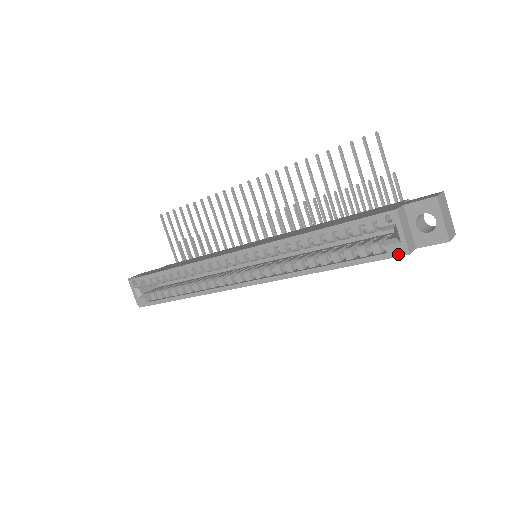
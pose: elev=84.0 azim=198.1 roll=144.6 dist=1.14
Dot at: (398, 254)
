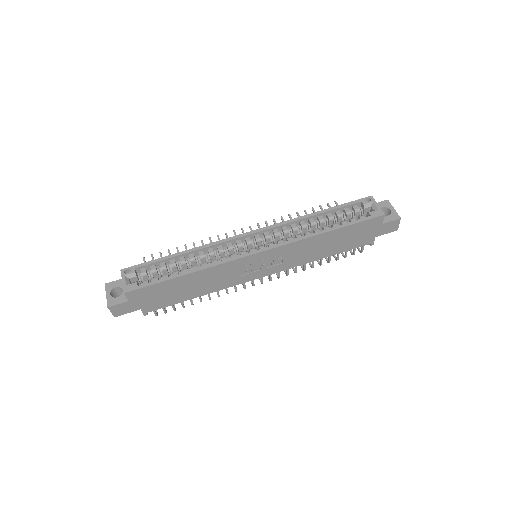
Dot at: (378, 215)
